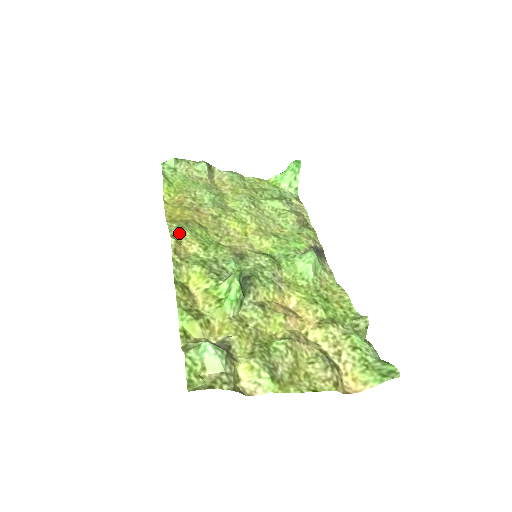
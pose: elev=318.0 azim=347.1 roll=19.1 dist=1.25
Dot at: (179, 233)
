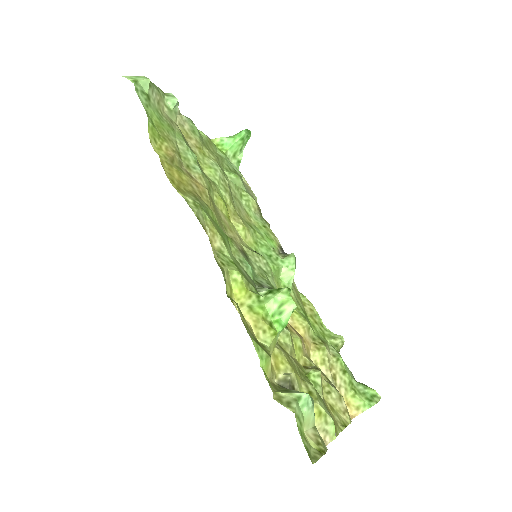
Dot at: (201, 215)
